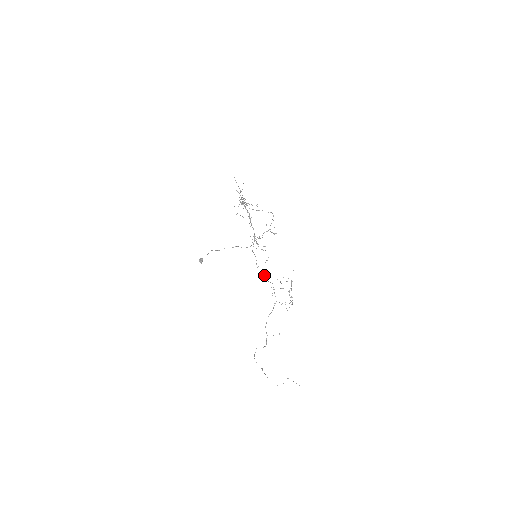
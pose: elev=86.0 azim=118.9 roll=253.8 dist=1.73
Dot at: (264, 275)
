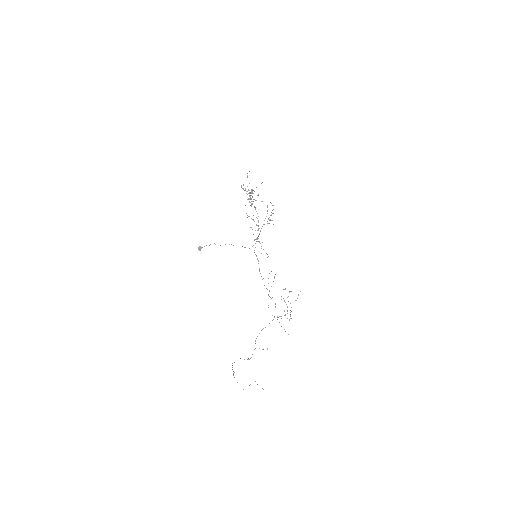
Dot at: (269, 290)
